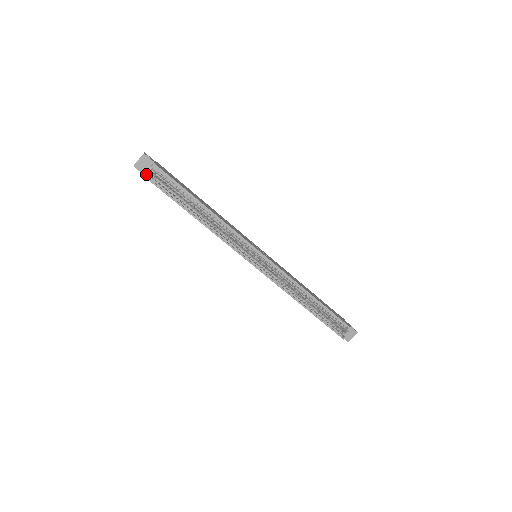
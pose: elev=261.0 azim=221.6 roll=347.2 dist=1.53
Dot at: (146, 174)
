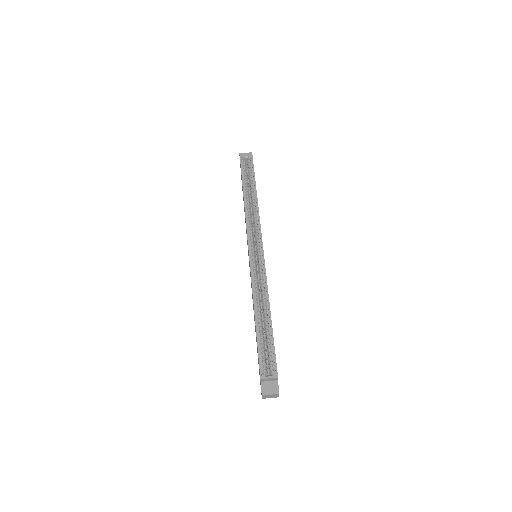
Dot at: (242, 156)
